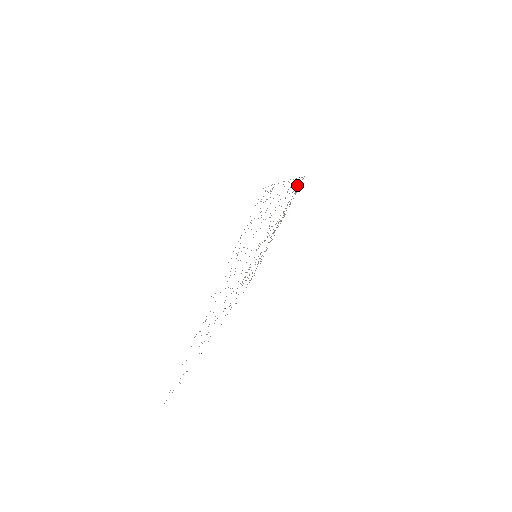
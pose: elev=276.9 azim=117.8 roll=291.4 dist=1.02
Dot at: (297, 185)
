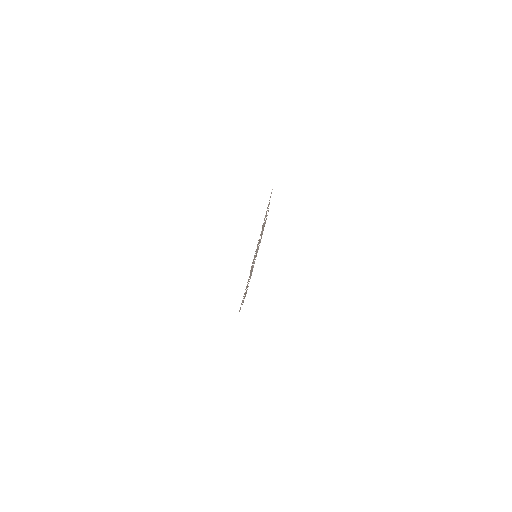
Dot at: occluded
